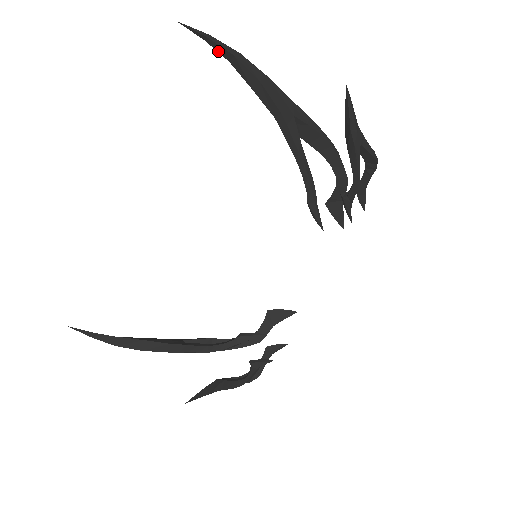
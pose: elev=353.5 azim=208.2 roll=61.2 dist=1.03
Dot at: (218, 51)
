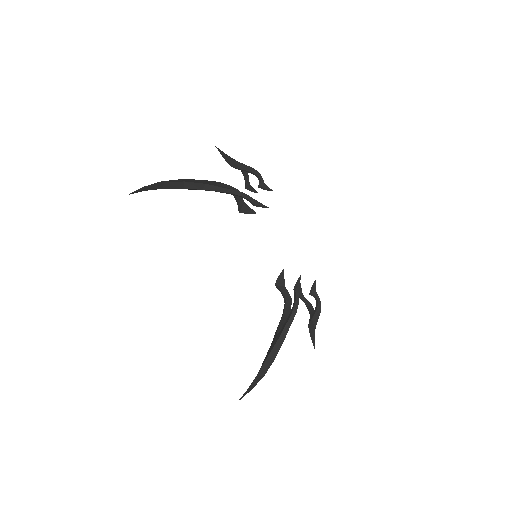
Dot at: (154, 189)
